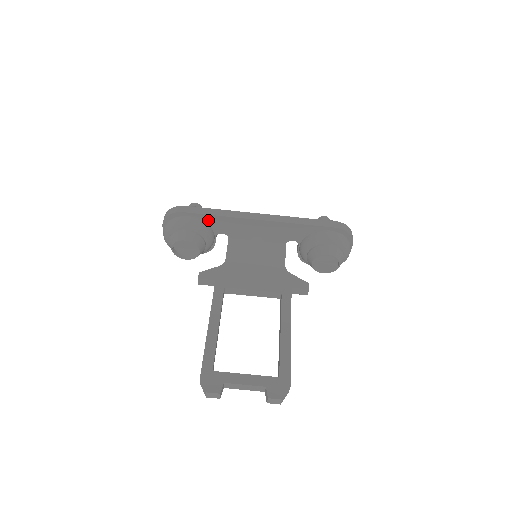
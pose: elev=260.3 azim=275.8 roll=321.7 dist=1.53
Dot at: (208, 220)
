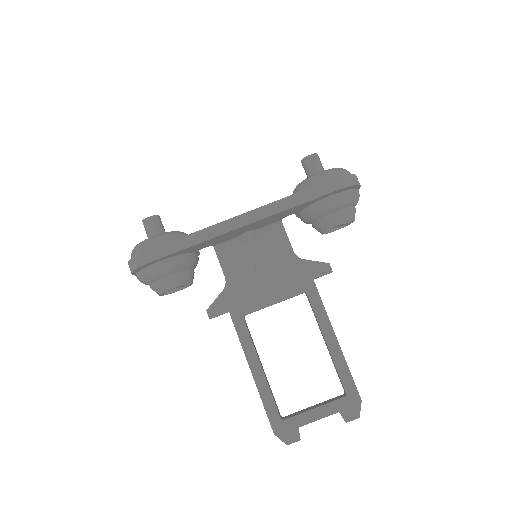
Dot at: (183, 251)
